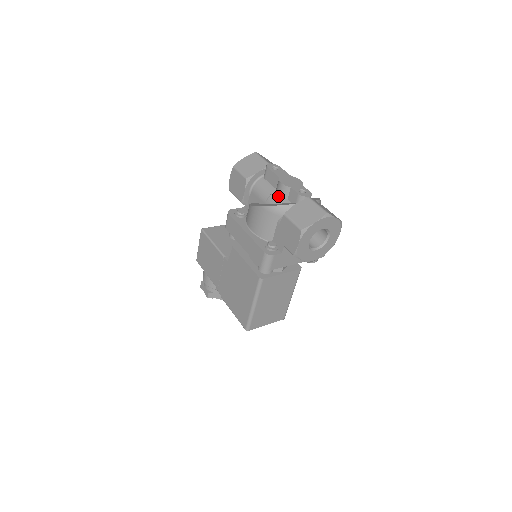
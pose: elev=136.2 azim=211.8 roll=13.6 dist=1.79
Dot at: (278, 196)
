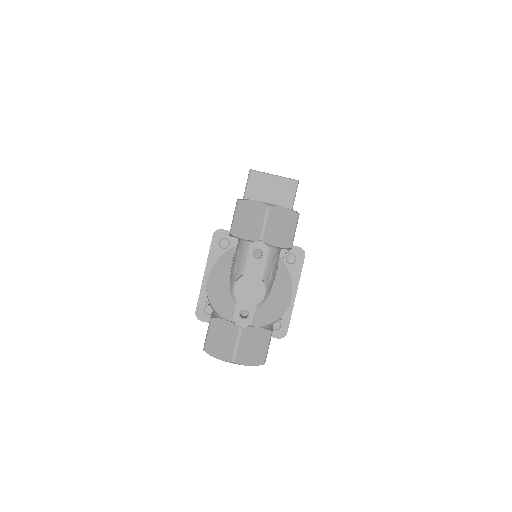
Dot at: occluded
